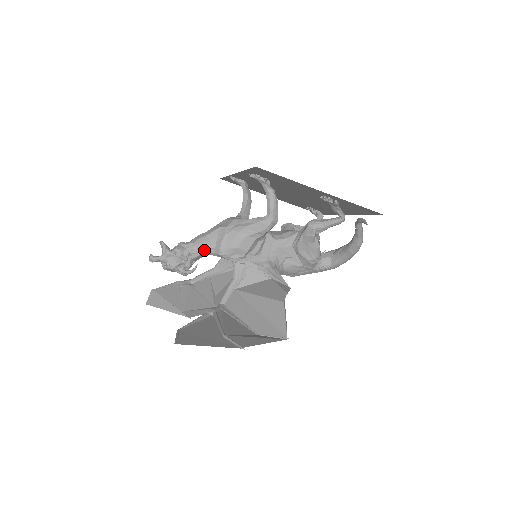
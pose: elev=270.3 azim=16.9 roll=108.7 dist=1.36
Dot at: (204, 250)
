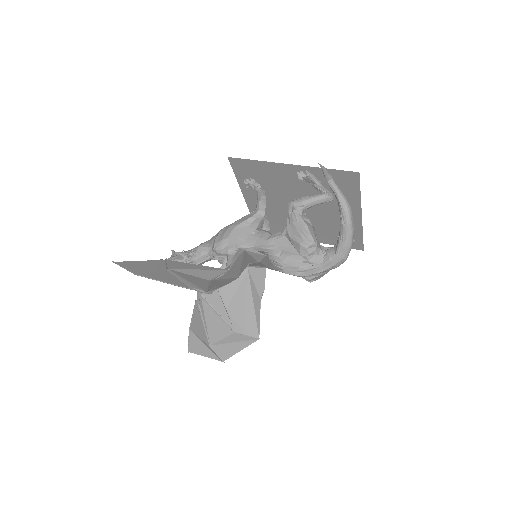
Dot at: (204, 251)
